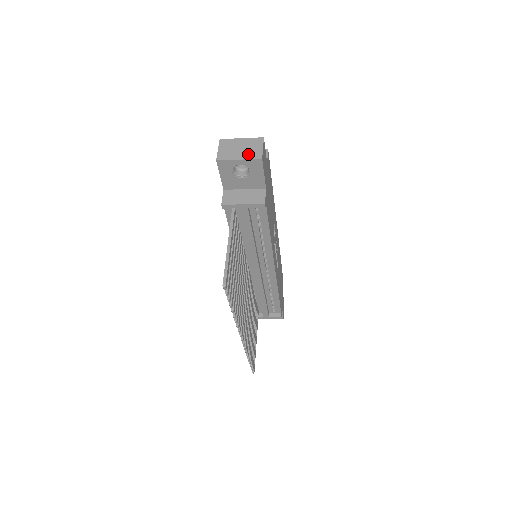
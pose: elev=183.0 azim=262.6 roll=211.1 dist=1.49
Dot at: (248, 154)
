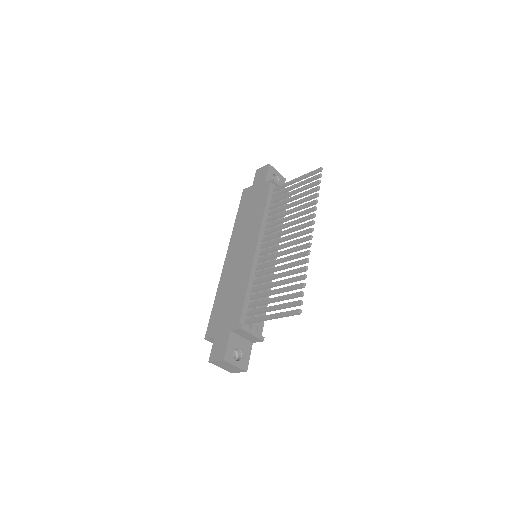
Dot at: occluded
